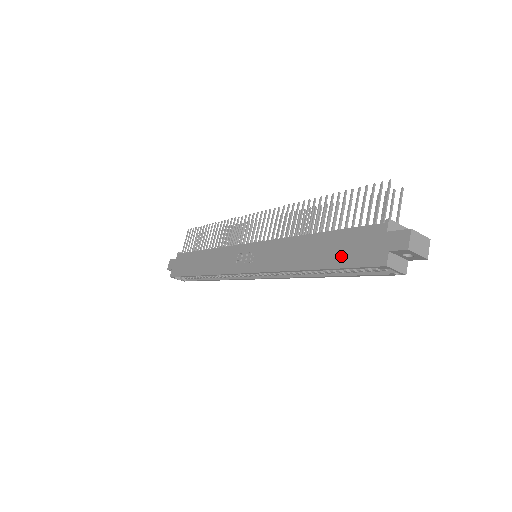
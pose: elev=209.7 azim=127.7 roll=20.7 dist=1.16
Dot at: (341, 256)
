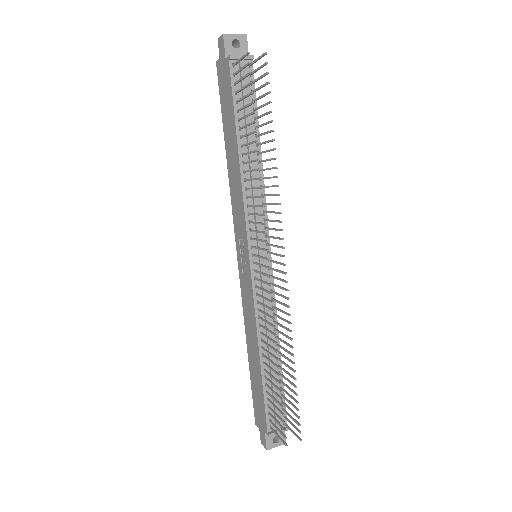
Dot at: (254, 388)
